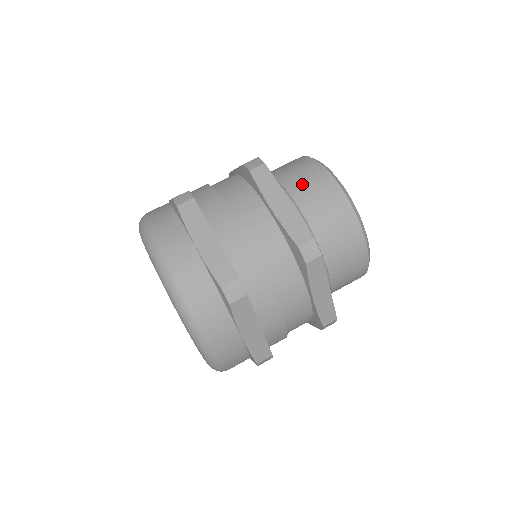
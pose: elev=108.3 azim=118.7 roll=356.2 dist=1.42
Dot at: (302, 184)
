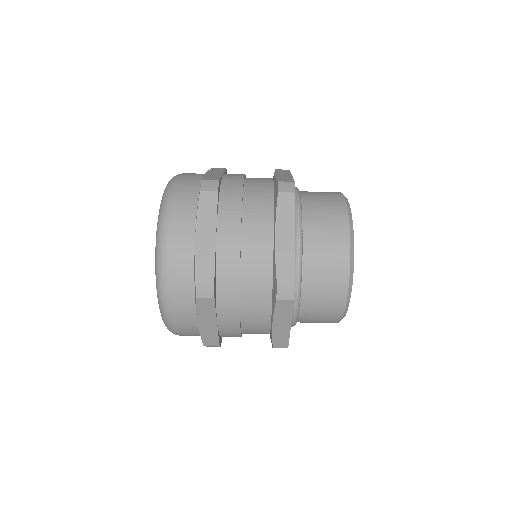
Dot at: occluded
